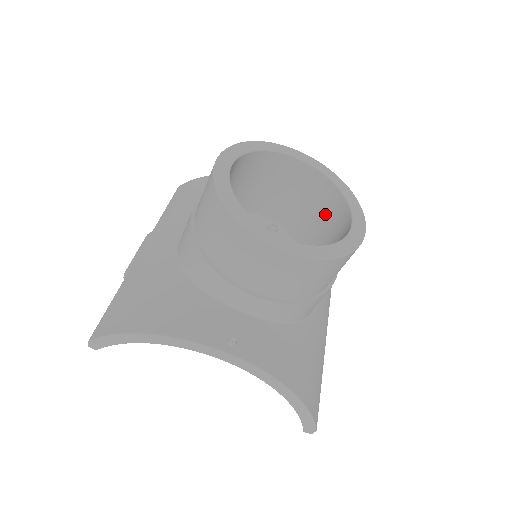
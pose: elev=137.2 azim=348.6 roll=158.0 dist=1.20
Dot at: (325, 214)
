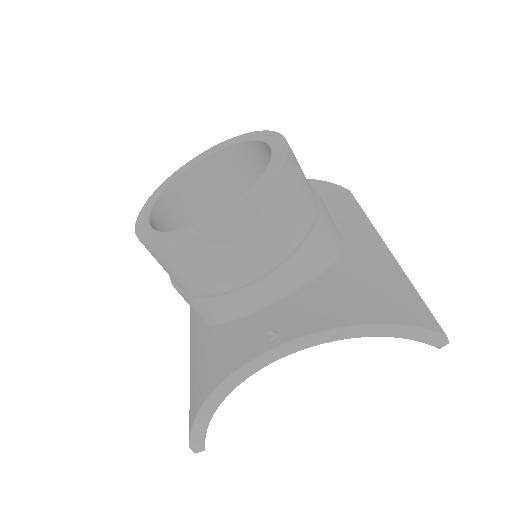
Dot at: occluded
